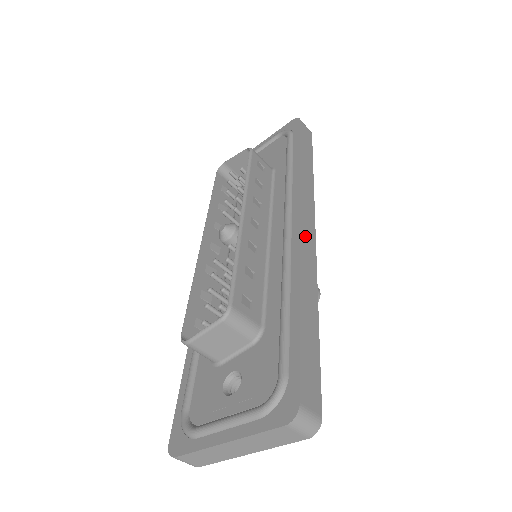
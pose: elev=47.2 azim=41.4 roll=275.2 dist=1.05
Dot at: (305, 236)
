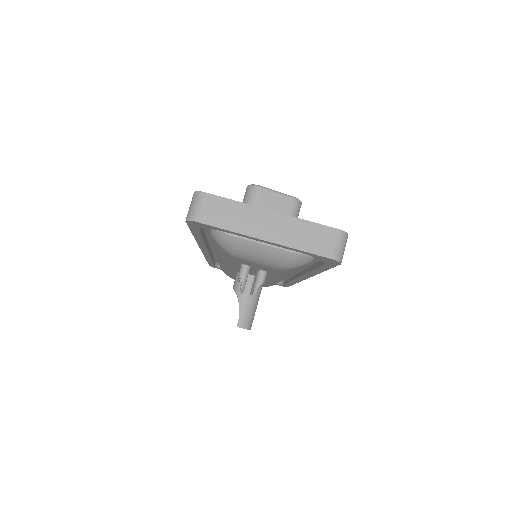
Dot at: occluded
